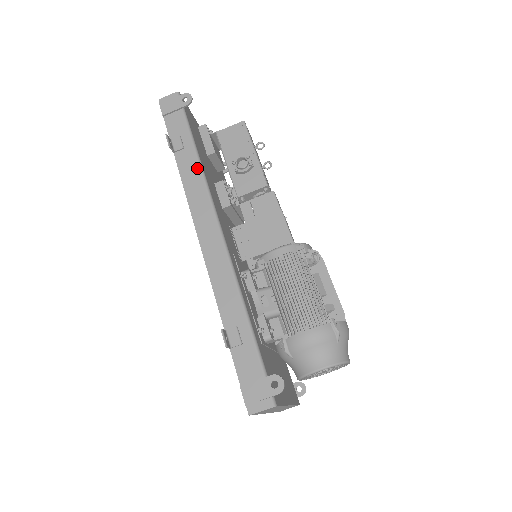
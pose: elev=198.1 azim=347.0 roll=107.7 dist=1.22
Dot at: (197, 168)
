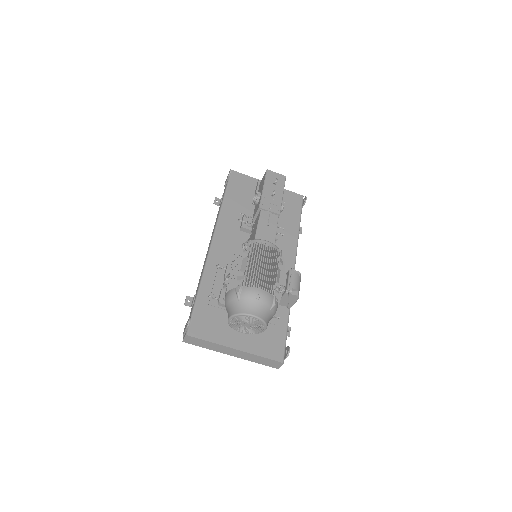
Dot at: (219, 211)
